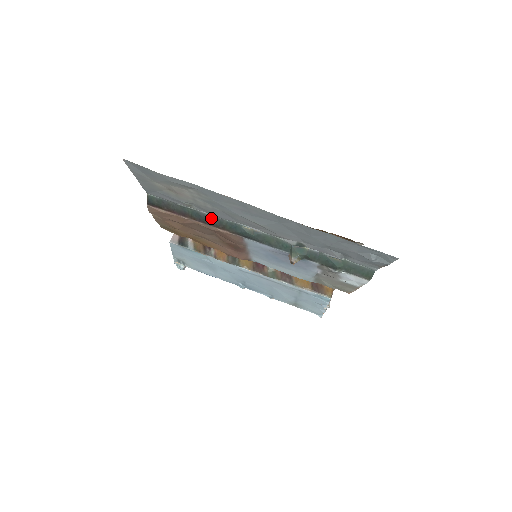
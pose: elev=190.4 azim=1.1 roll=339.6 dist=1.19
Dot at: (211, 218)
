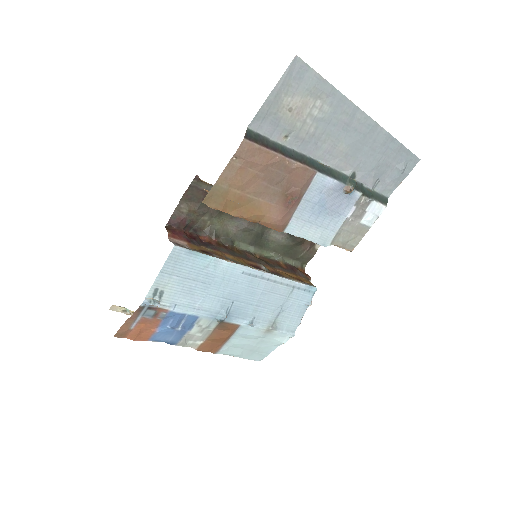
Dot at: (296, 154)
